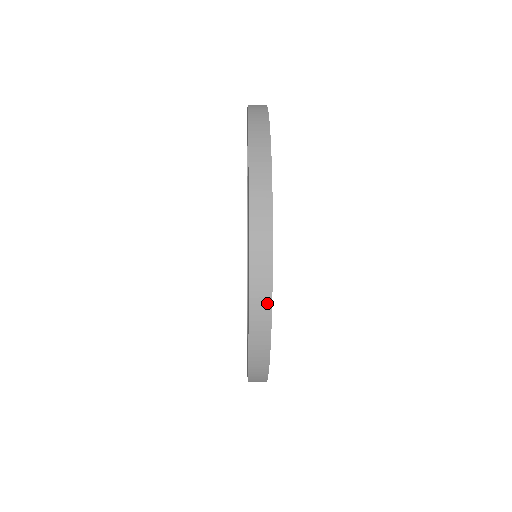
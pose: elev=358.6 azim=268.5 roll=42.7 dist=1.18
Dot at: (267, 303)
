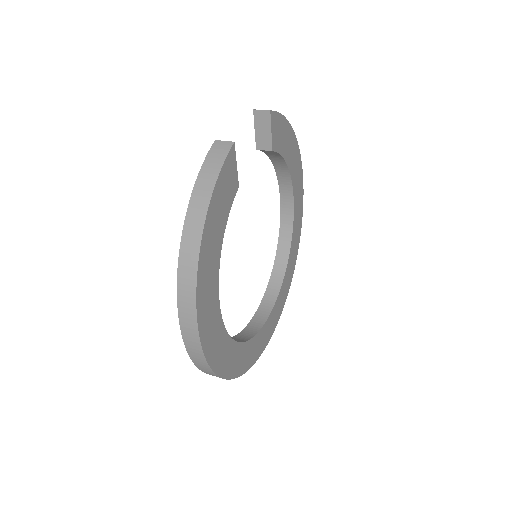
Dot at: occluded
